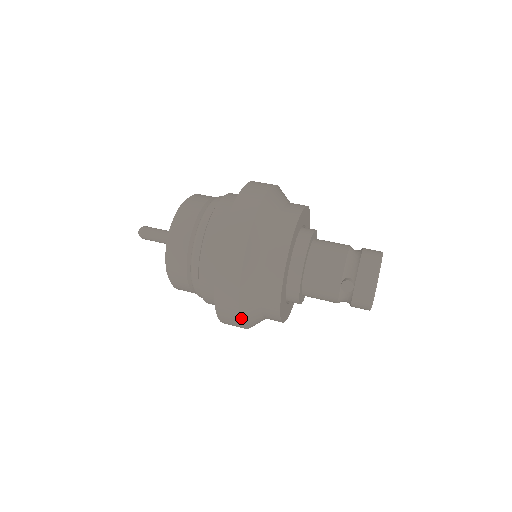
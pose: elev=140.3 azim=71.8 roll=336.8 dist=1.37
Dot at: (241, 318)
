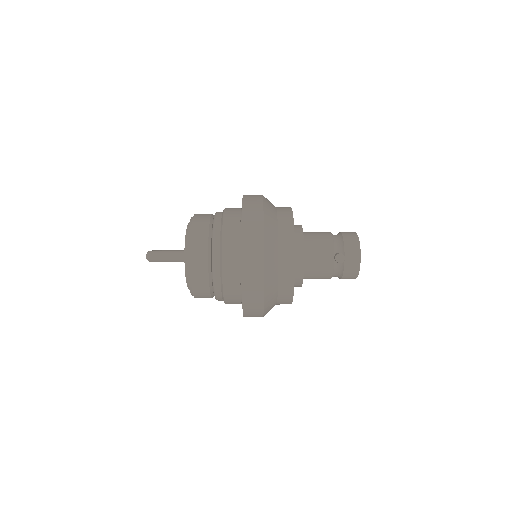
Dot at: (264, 300)
